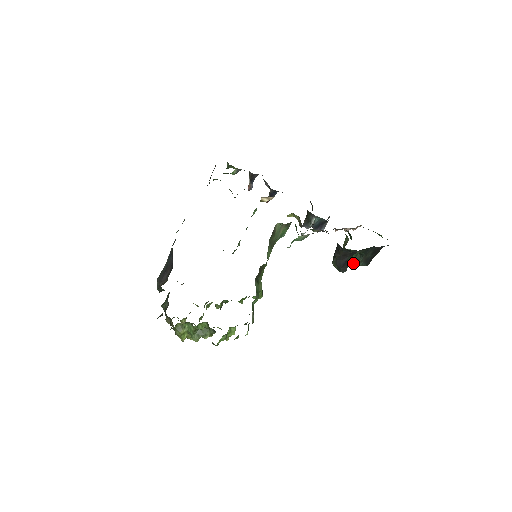
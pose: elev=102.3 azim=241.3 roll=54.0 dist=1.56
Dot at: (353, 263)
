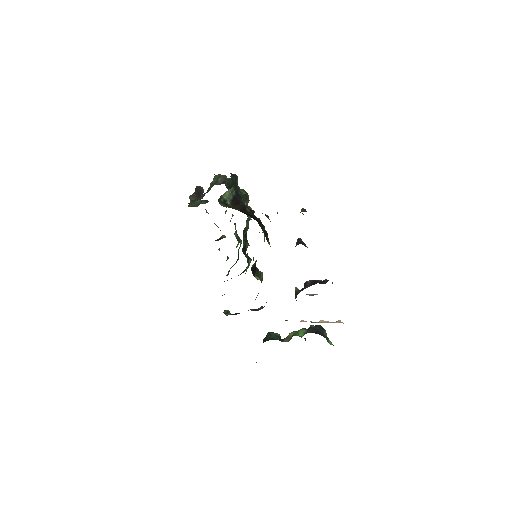
Dot at: occluded
